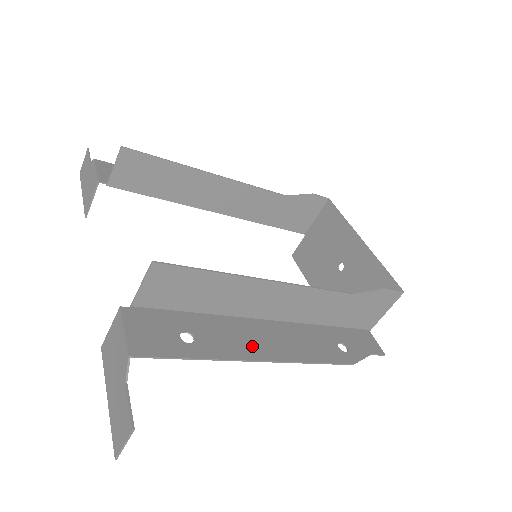
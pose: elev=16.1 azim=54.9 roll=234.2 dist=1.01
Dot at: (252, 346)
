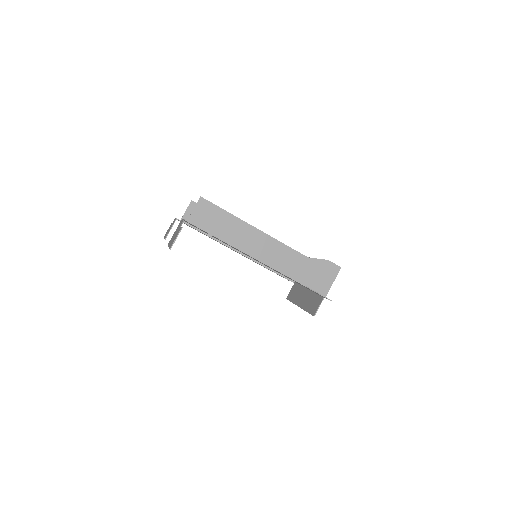
Dot at: occluded
